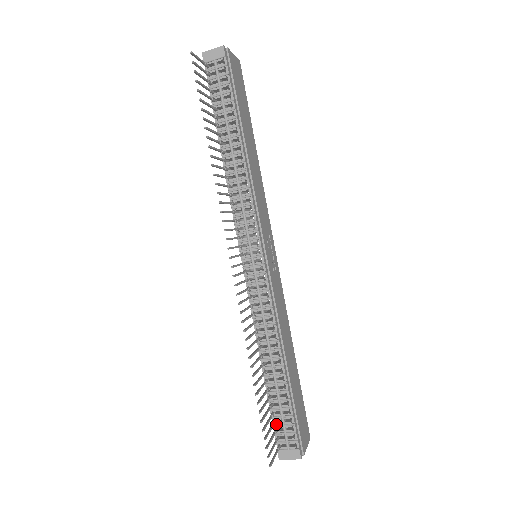
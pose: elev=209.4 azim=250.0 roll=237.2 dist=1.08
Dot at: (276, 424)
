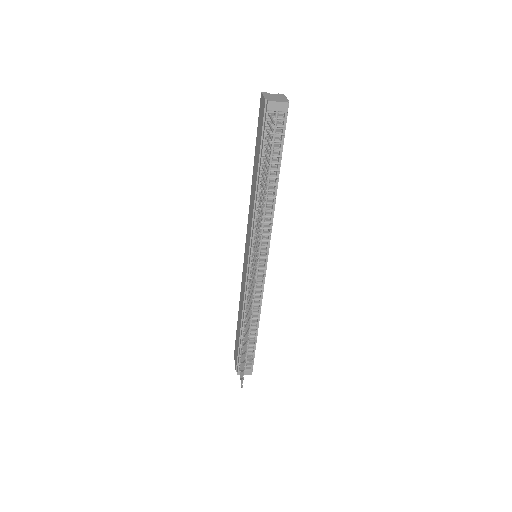
Dot at: occluded
